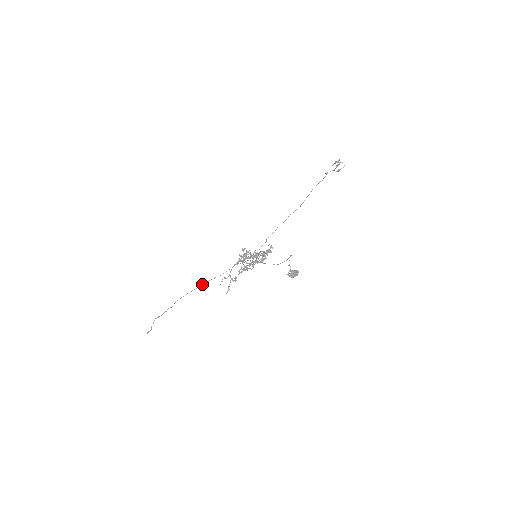
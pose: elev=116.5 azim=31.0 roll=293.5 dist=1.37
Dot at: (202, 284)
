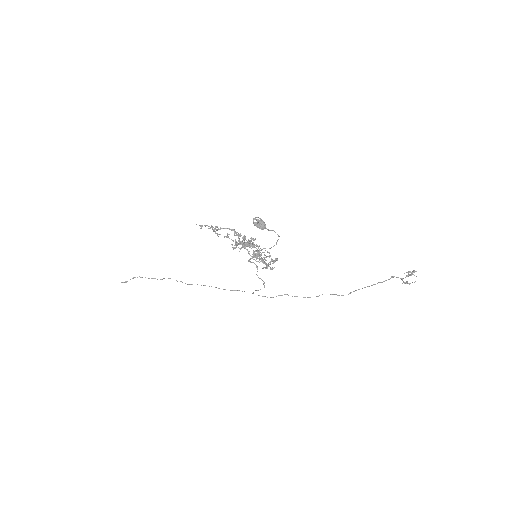
Dot at: occluded
